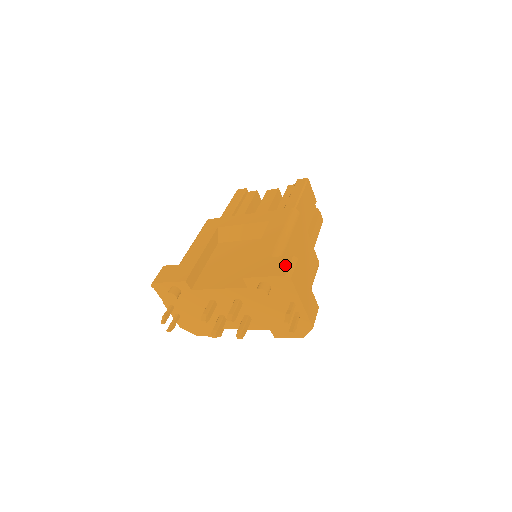
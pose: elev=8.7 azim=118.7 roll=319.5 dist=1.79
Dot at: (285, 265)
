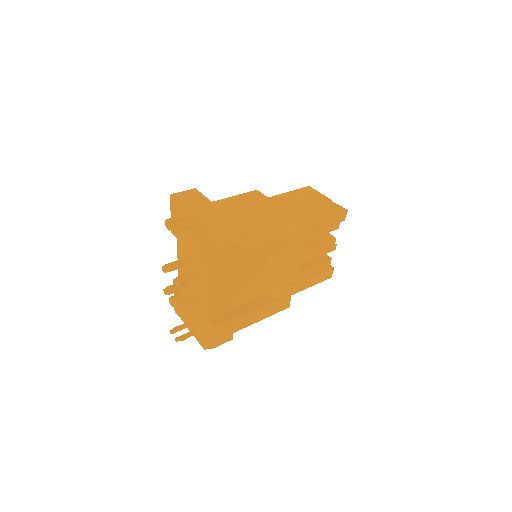
Dot at: occluded
